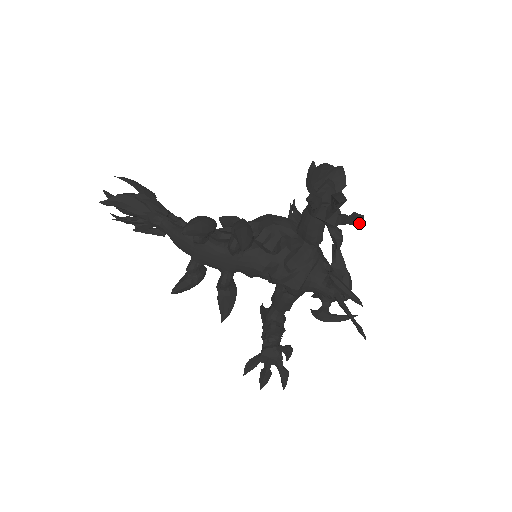
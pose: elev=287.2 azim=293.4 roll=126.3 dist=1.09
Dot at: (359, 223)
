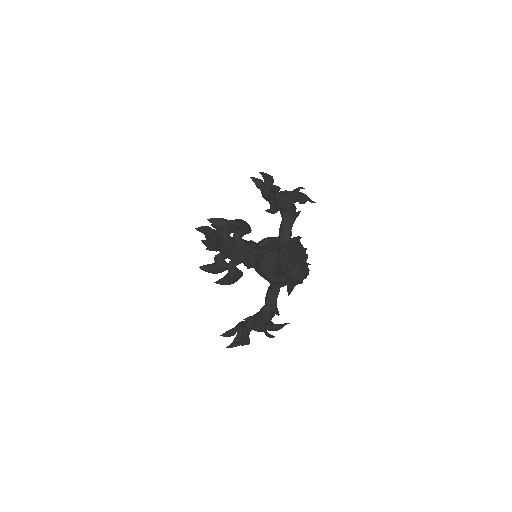
Dot at: (270, 184)
